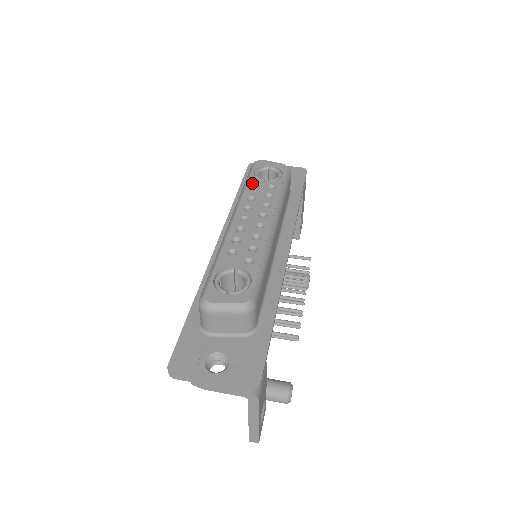
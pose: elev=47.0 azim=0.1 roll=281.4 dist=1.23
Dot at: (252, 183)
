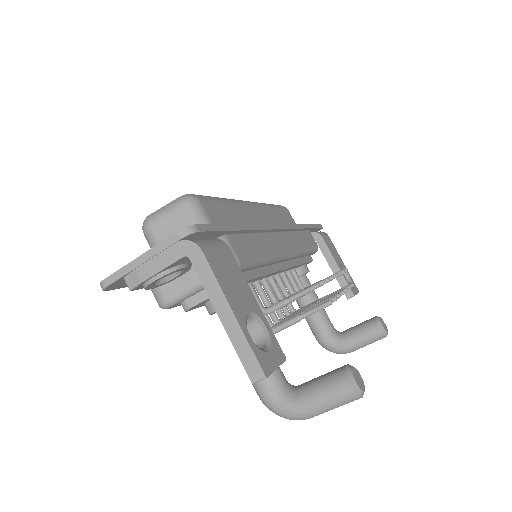
Dot at: occluded
